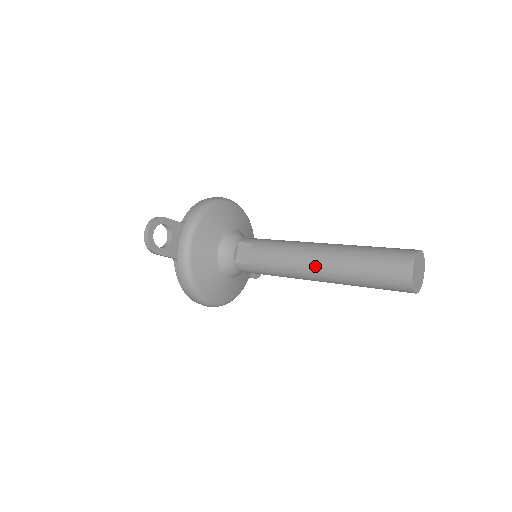
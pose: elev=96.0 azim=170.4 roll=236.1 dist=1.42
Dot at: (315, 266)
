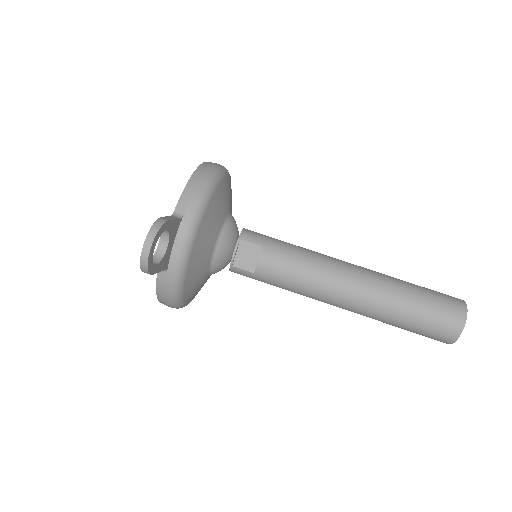
Dot at: (349, 299)
